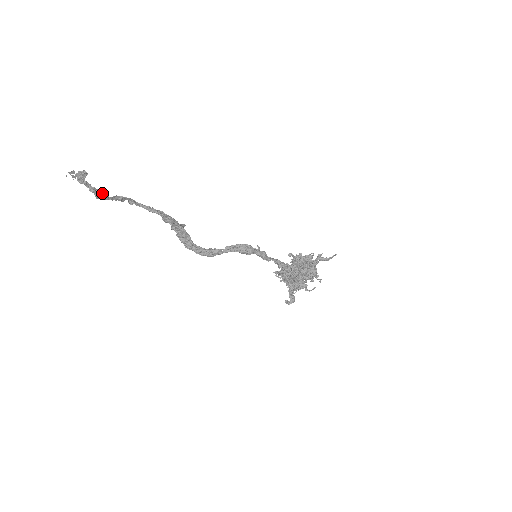
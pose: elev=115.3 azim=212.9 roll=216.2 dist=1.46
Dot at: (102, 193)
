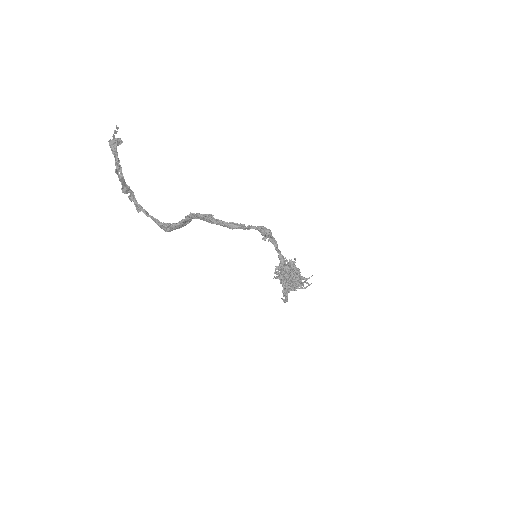
Dot at: (120, 170)
